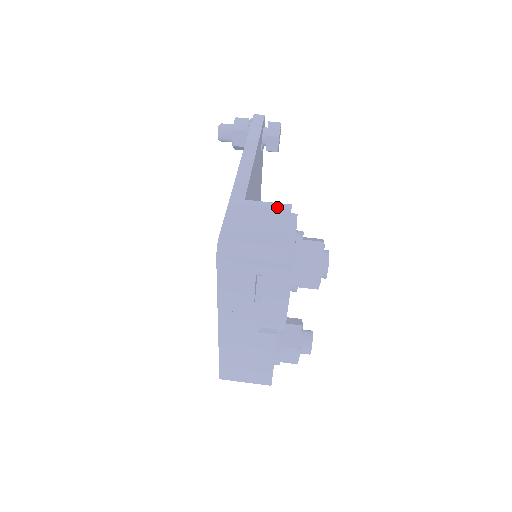
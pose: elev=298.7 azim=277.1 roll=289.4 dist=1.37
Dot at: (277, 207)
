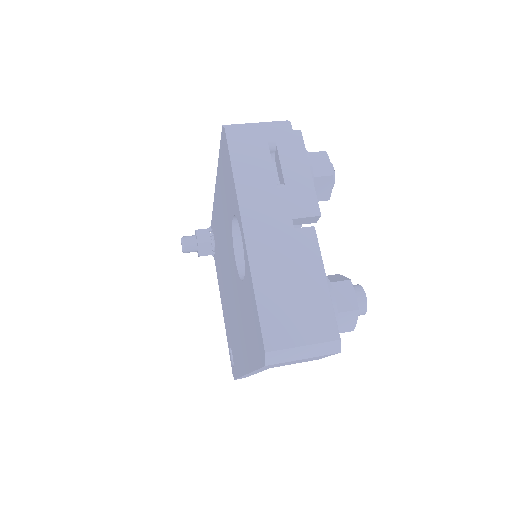
Dot at: occluded
